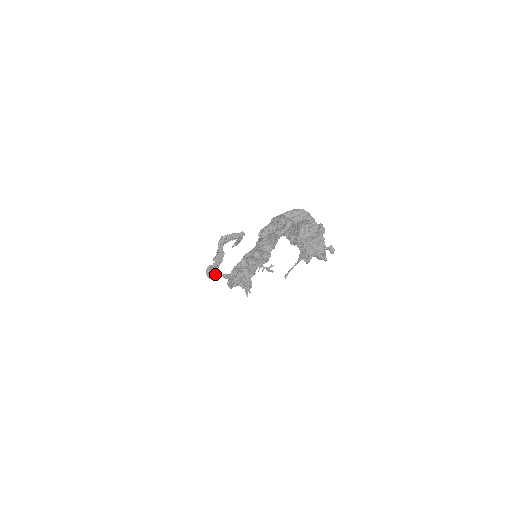
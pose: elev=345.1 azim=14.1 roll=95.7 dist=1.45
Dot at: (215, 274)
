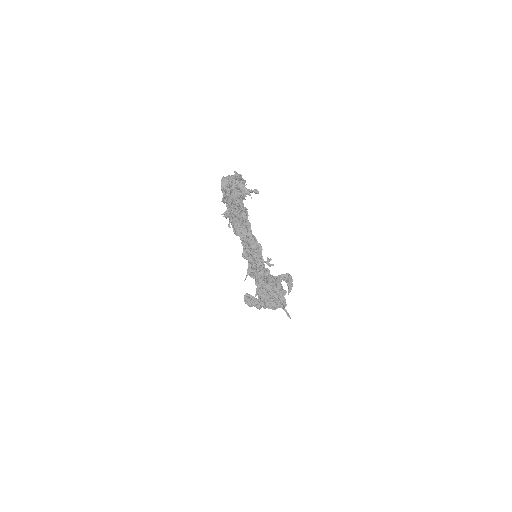
Dot at: (252, 300)
